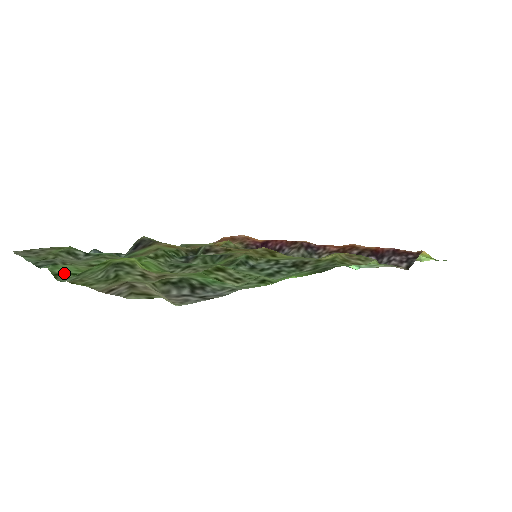
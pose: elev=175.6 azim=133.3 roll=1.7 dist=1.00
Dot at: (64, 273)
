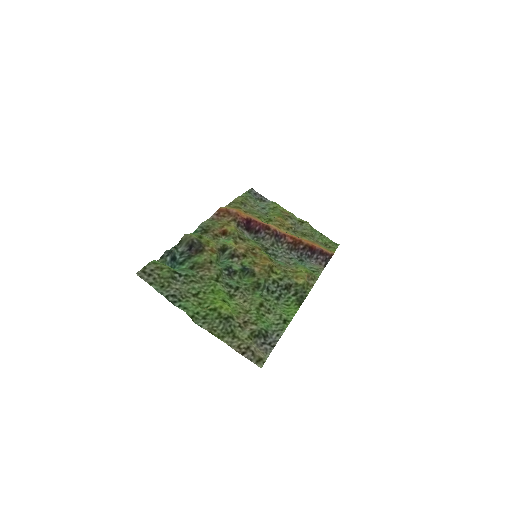
Dot at: (194, 315)
